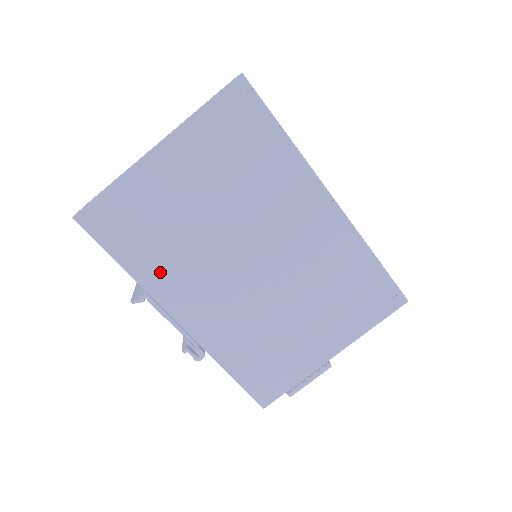
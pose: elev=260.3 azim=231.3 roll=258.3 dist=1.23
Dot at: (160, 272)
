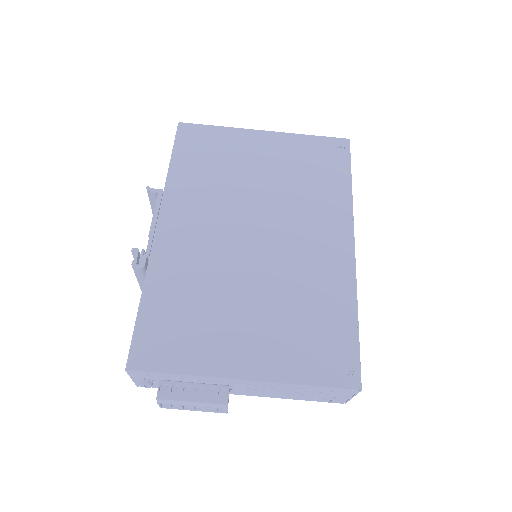
Dot at: (188, 186)
